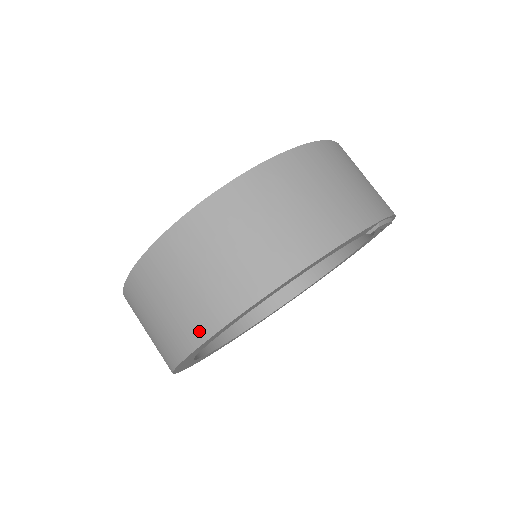
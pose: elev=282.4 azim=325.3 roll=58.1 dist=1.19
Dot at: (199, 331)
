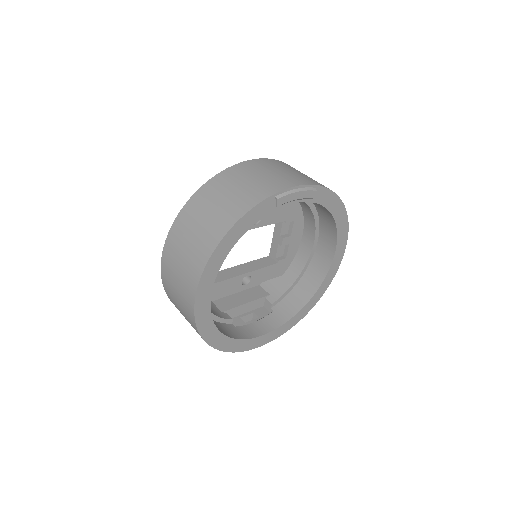
Dot at: (190, 309)
